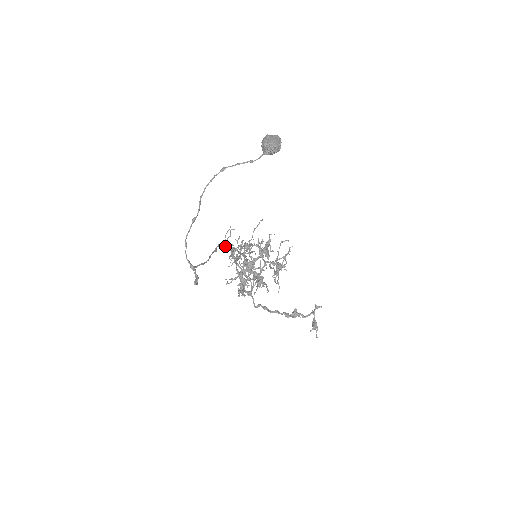
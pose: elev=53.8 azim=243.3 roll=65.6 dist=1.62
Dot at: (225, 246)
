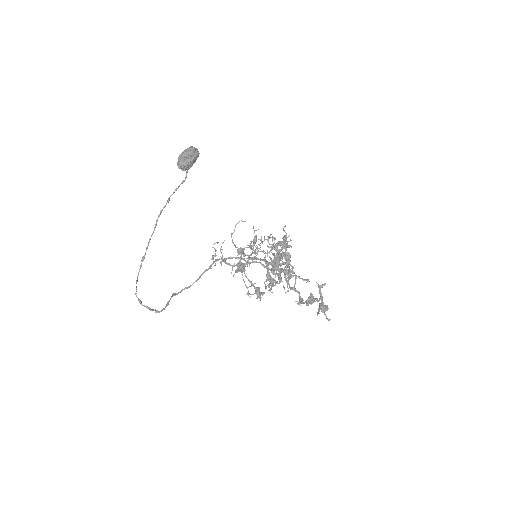
Dot at: (226, 259)
